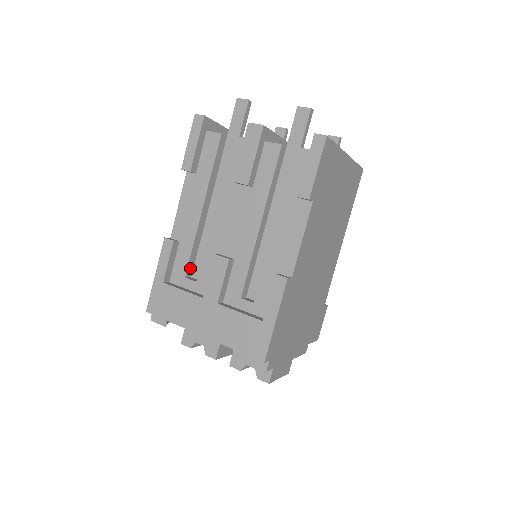
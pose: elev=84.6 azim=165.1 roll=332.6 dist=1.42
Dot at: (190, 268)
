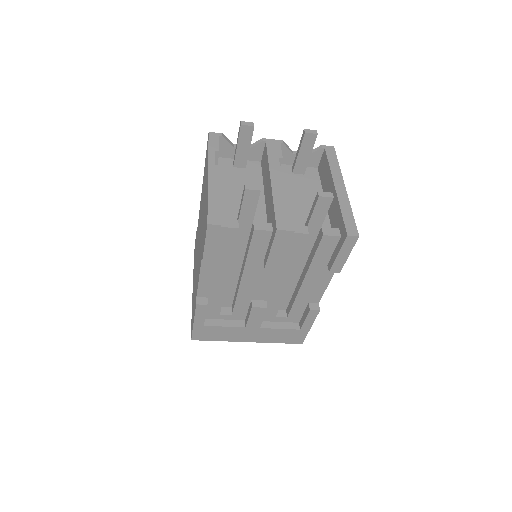
Dot at: occluded
